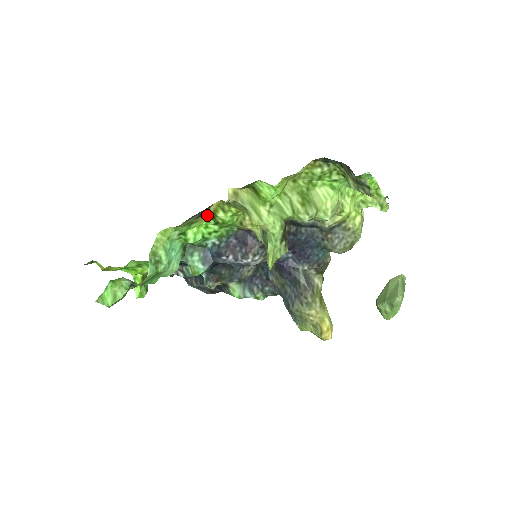
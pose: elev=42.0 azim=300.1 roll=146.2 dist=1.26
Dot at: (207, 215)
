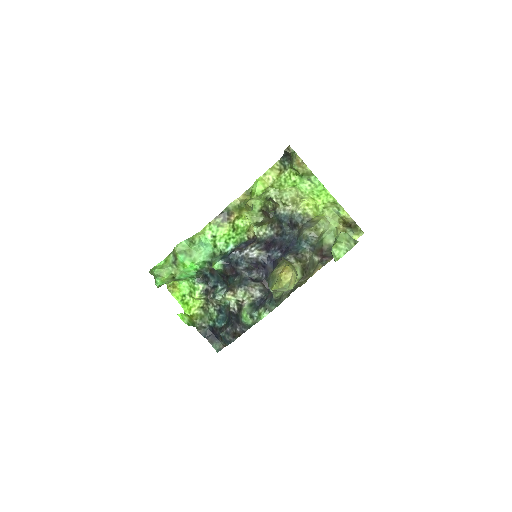
Dot at: (229, 224)
